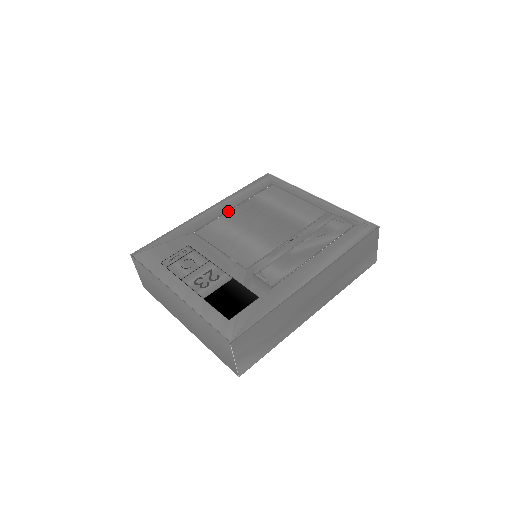
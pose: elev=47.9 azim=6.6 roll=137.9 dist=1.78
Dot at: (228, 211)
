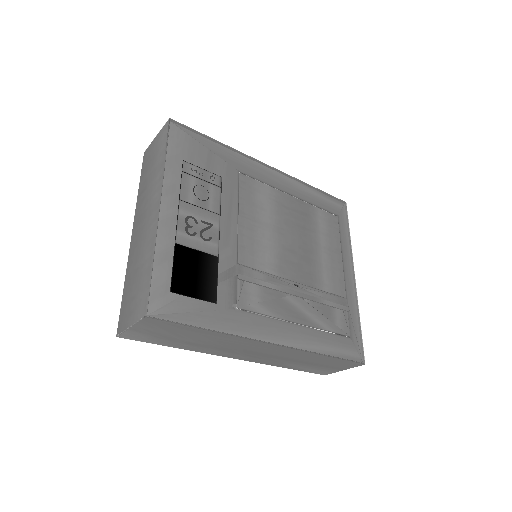
Dot at: occluded
